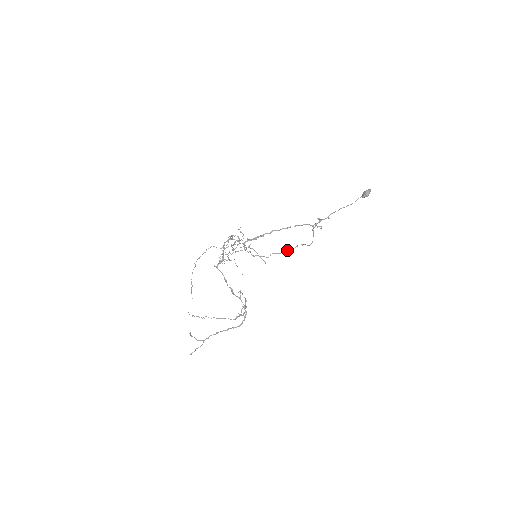
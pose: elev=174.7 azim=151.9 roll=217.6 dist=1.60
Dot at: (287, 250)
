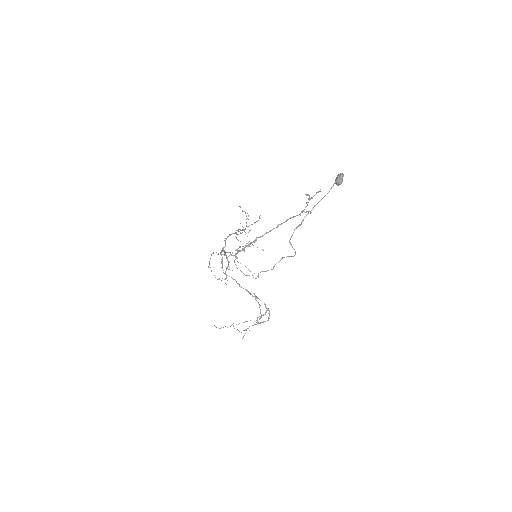
Dot at: (273, 266)
